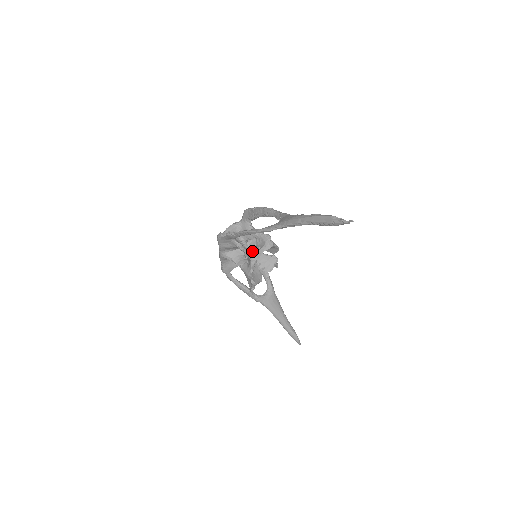
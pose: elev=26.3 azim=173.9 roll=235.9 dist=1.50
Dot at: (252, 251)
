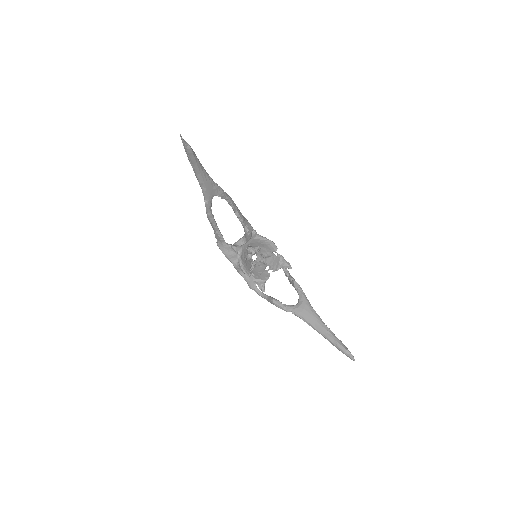
Dot at: occluded
